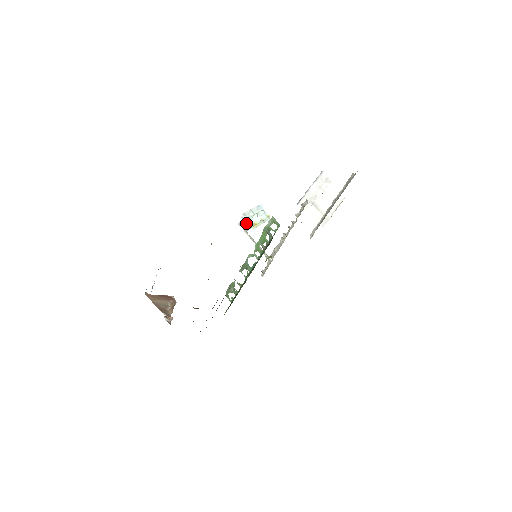
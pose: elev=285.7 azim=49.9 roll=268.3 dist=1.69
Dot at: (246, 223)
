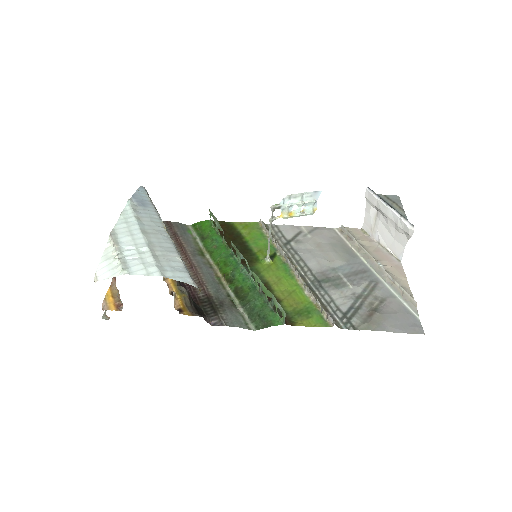
Dot at: (282, 208)
